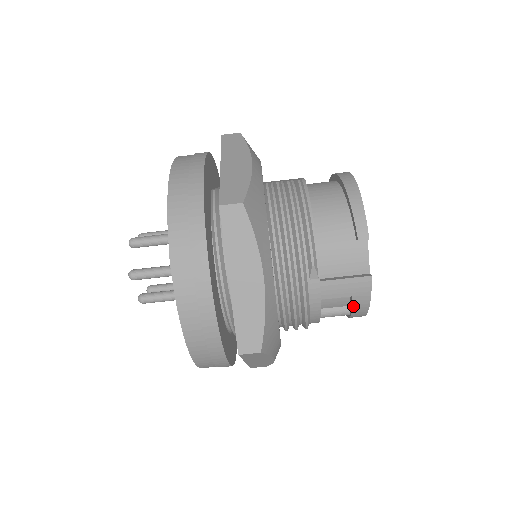
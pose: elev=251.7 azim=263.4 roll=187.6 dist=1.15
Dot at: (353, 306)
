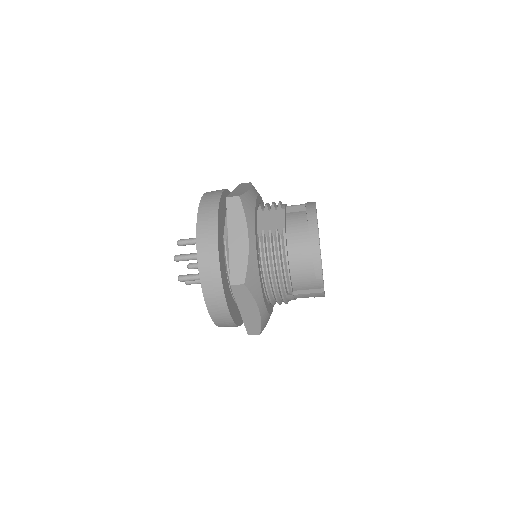
Dot at: occluded
